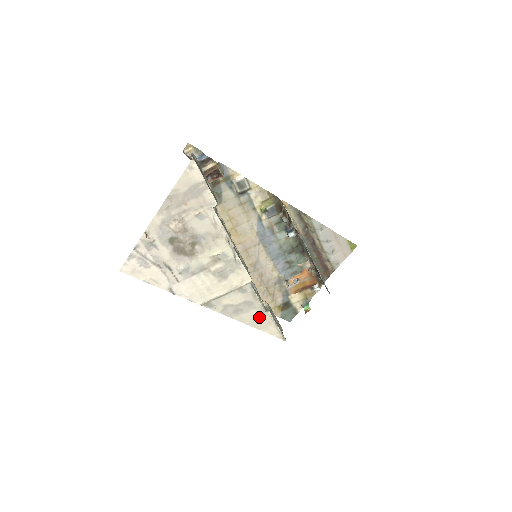
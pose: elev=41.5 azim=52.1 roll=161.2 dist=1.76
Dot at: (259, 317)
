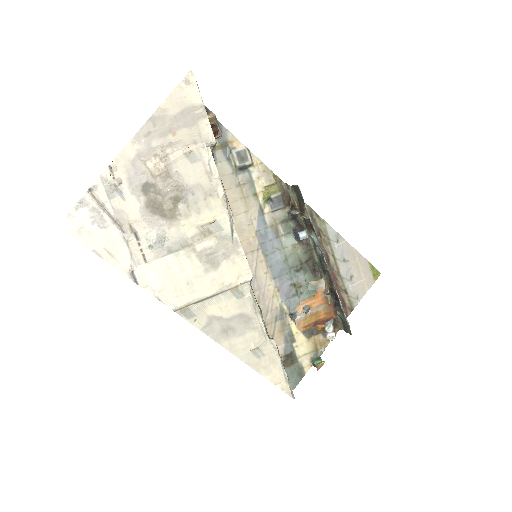
Dot at: (258, 347)
